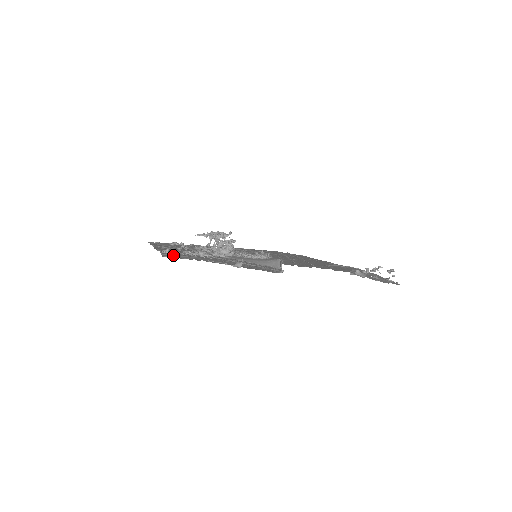
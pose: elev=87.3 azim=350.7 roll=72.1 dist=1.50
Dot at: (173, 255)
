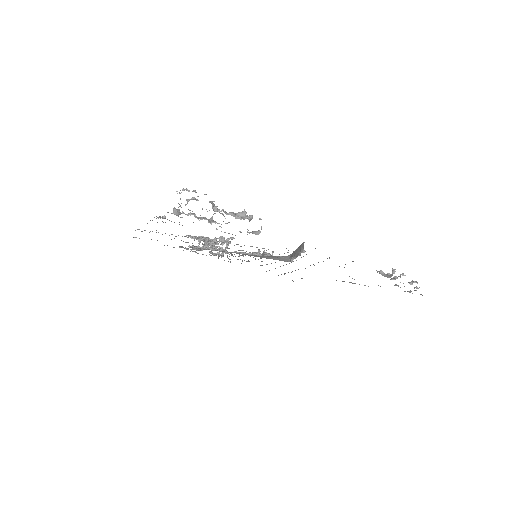
Dot at: (176, 213)
